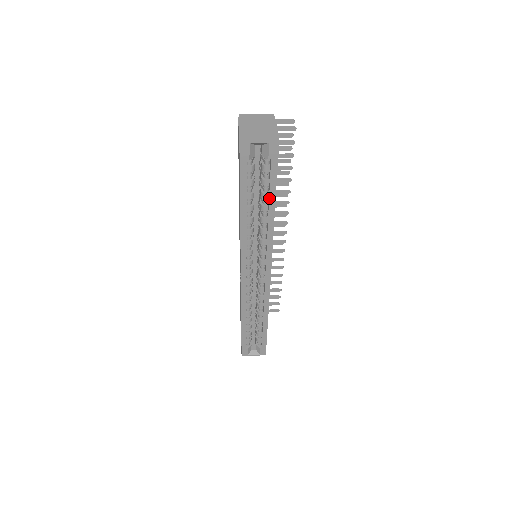
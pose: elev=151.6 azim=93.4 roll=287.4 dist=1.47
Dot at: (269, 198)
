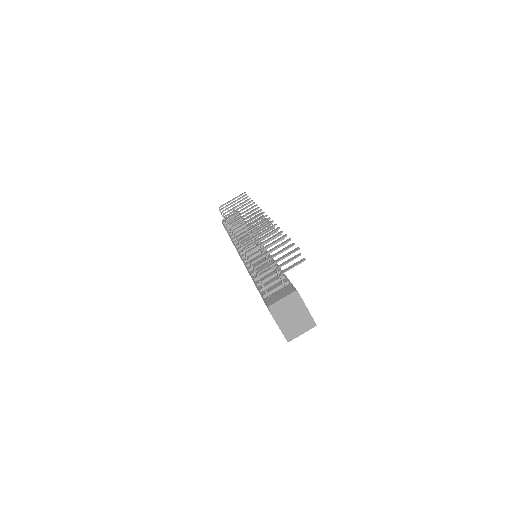
Dot at: occluded
